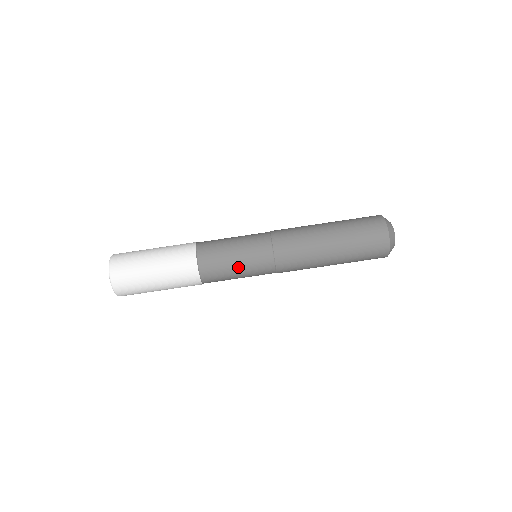
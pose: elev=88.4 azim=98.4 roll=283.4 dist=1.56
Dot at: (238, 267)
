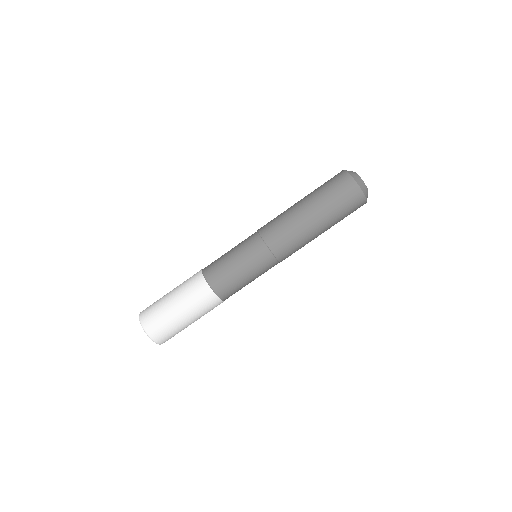
Dot at: occluded
